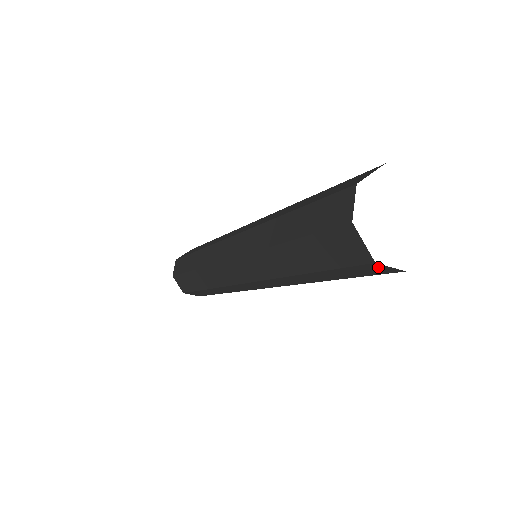
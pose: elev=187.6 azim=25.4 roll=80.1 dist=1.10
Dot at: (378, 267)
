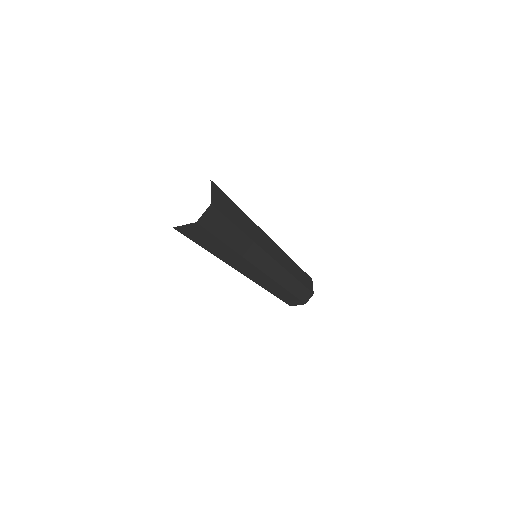
Dot at: (205, 218)
